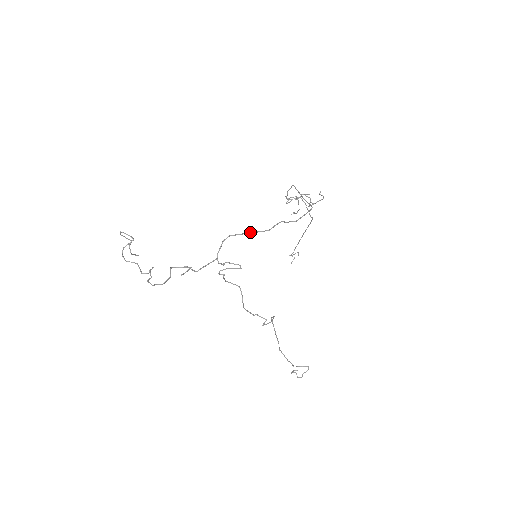
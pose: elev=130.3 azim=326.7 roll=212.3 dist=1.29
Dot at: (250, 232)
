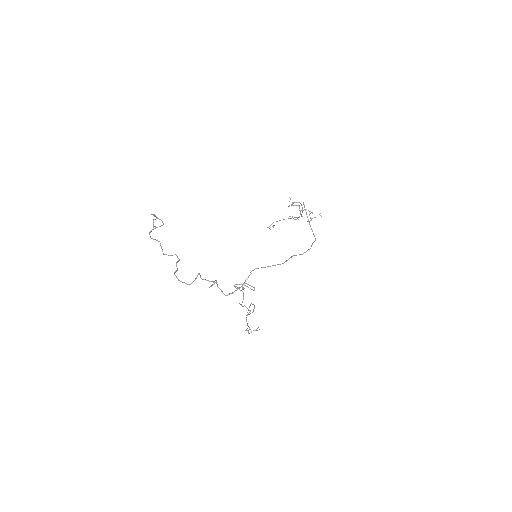
Dot at: (270, 266)
